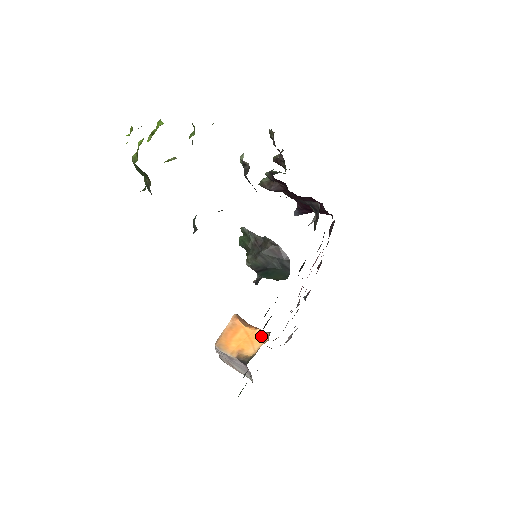
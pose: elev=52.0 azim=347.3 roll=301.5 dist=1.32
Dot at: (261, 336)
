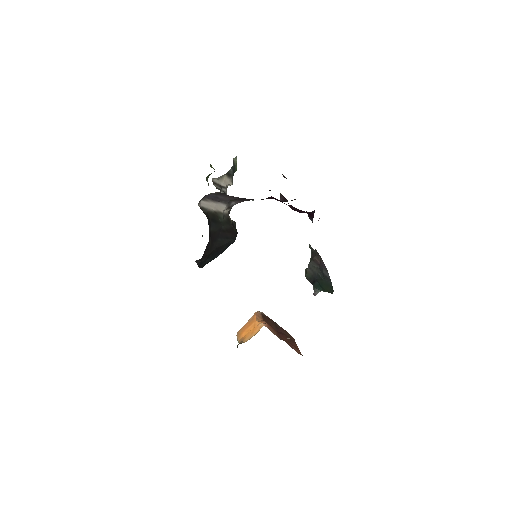
Dot at: (259, 328)
